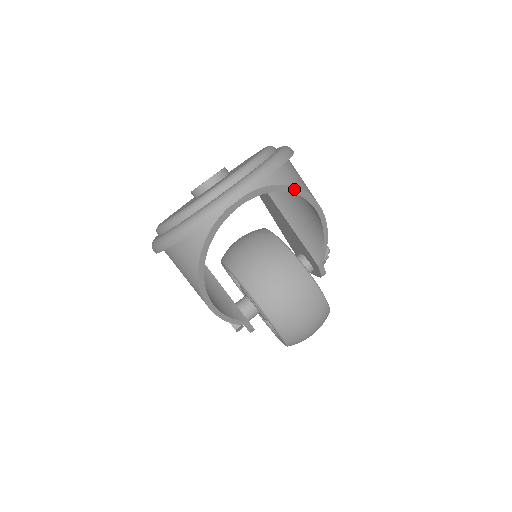
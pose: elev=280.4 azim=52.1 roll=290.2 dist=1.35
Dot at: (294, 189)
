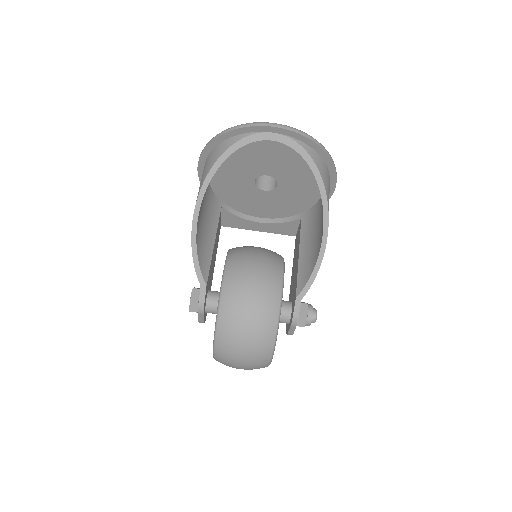
Dot at: (317, 172)
